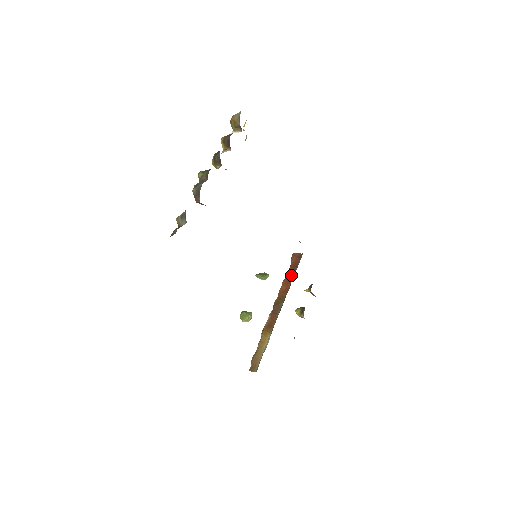
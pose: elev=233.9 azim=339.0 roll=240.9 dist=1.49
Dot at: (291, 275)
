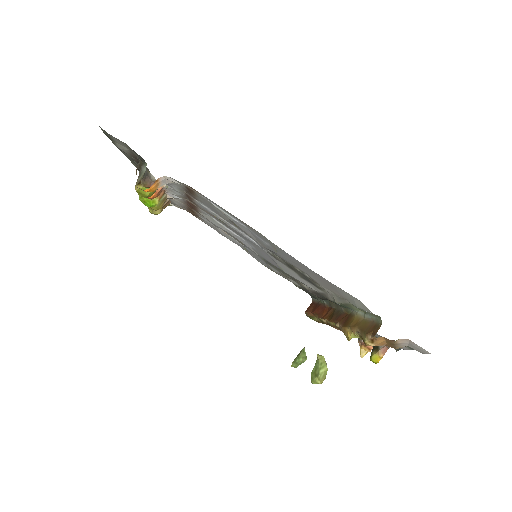
Dot at: (320, 307)
